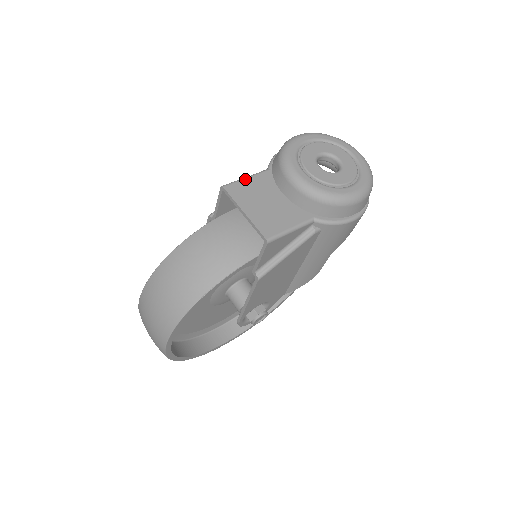
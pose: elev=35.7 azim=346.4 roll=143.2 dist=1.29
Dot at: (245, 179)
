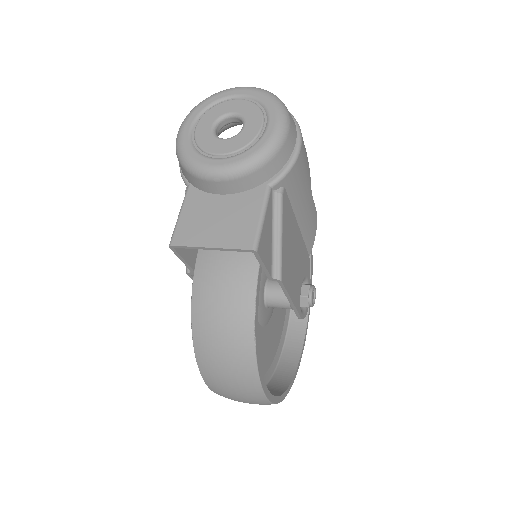
Dot at: (180, 218)
